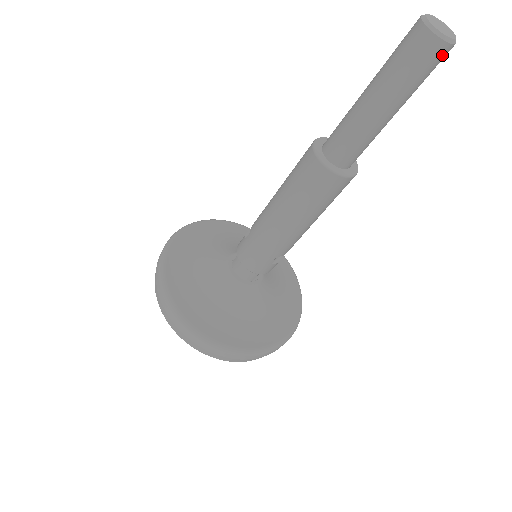
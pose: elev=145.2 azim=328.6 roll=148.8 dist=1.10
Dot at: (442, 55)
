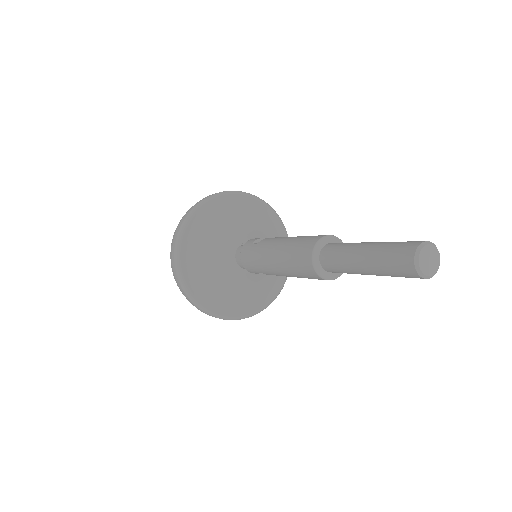
Dot at: (415, 277)
